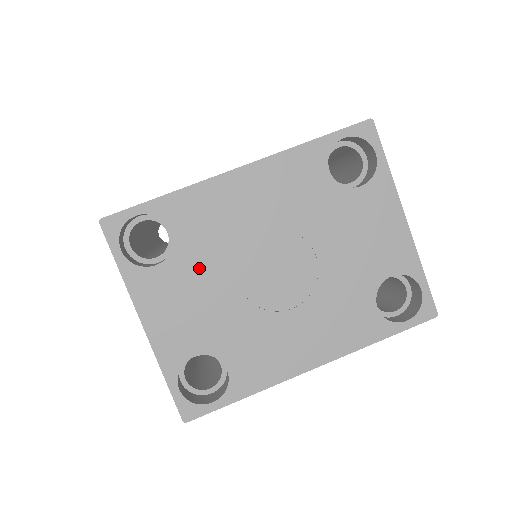
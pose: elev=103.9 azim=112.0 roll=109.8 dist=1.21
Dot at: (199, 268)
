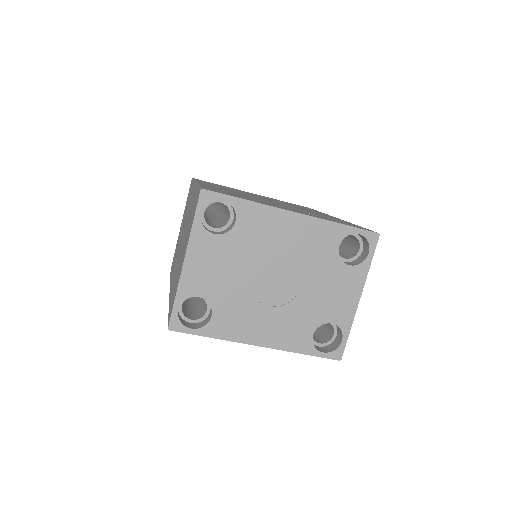
Dot at: (236, 251)
